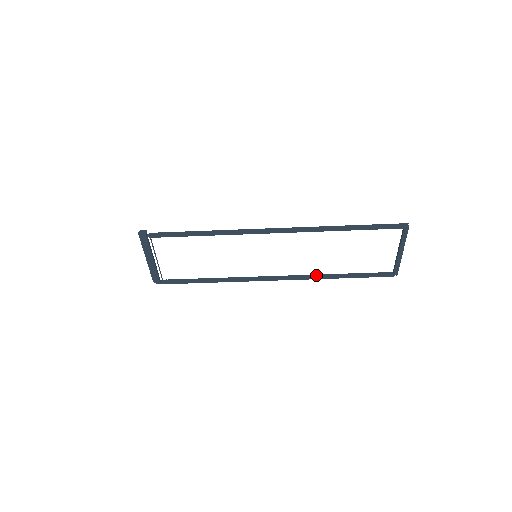
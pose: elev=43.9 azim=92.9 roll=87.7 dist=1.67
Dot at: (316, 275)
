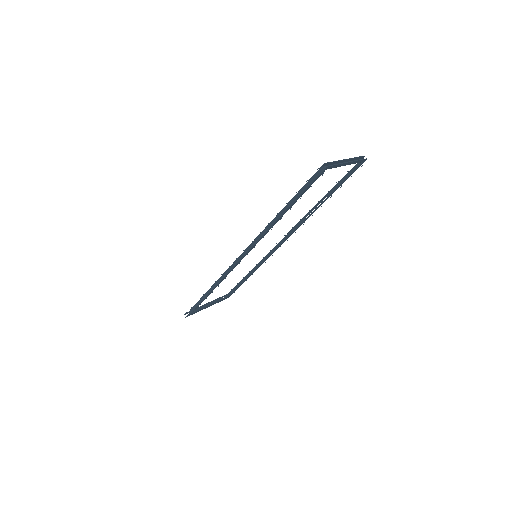
Dot at: (308, 213)
